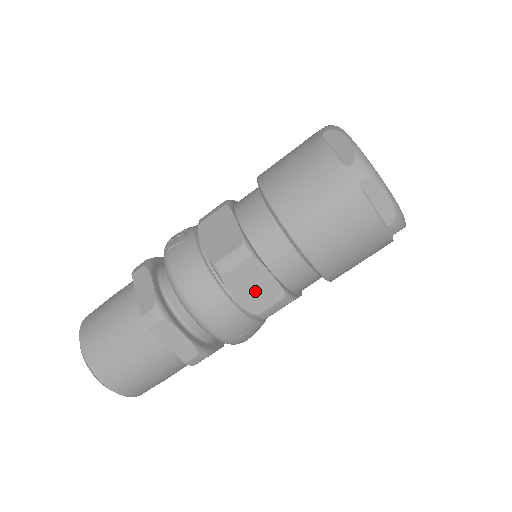
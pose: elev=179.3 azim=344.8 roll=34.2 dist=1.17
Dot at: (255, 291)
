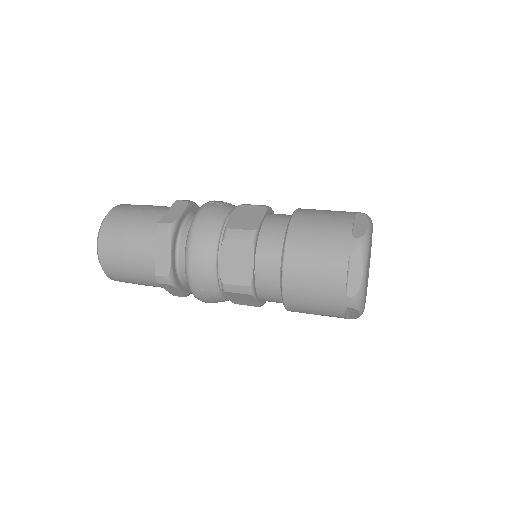
Dot at: (235, 266)
